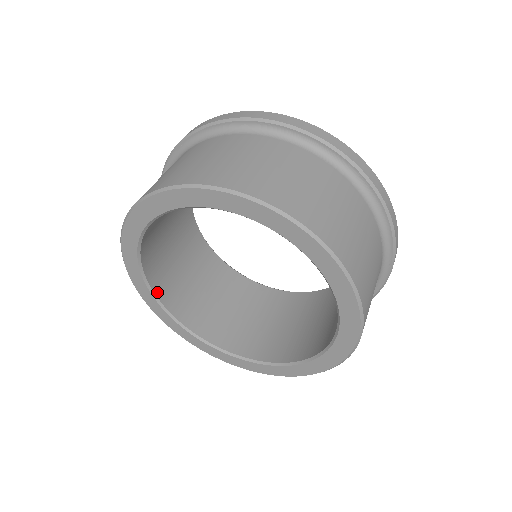
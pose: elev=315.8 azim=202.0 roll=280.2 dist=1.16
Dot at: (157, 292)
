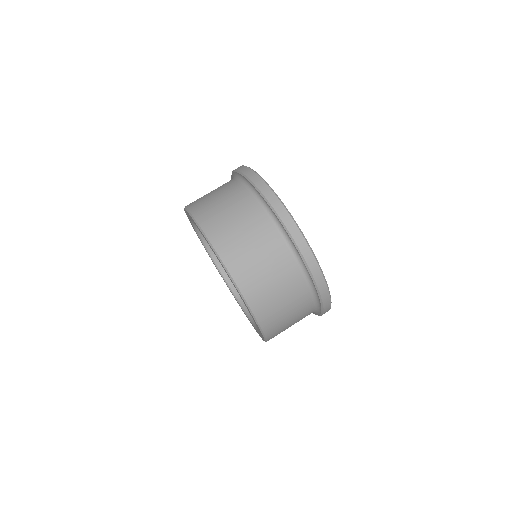
Dot at: occluded
